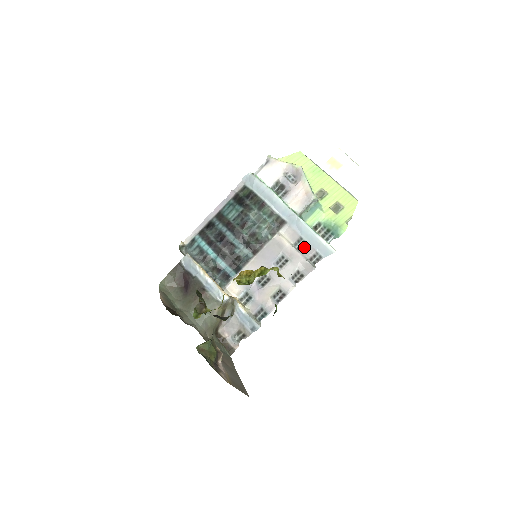
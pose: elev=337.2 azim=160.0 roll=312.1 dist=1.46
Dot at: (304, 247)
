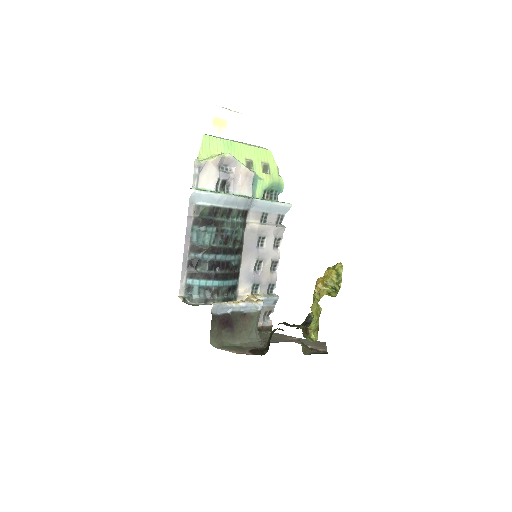
Dot at: (268, 218)
